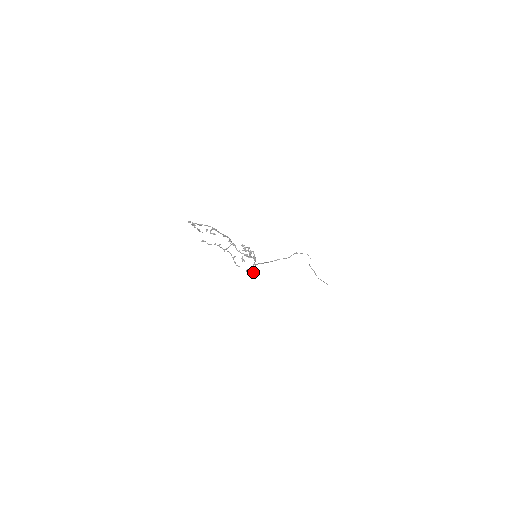
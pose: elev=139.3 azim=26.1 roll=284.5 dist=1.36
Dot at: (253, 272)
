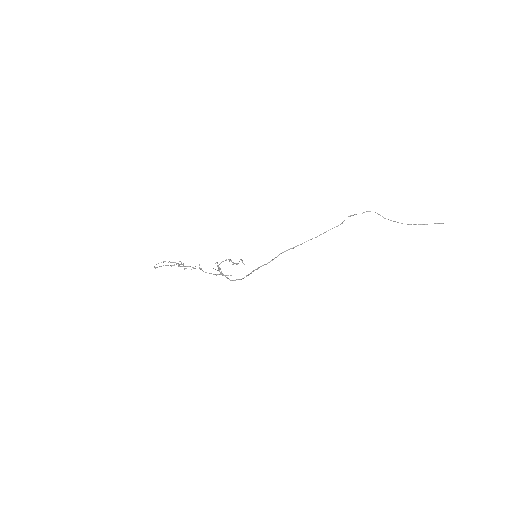
Dot at: (246, 276)
